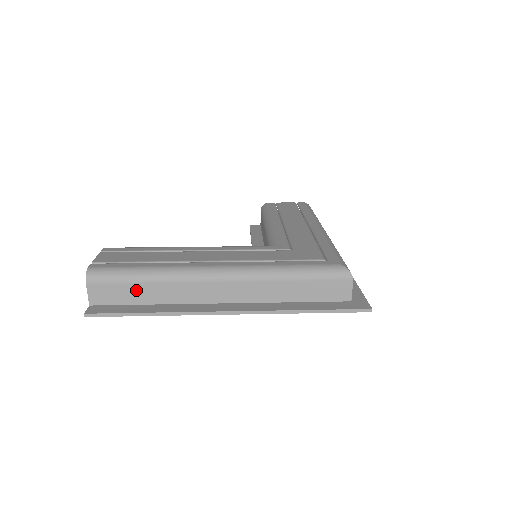
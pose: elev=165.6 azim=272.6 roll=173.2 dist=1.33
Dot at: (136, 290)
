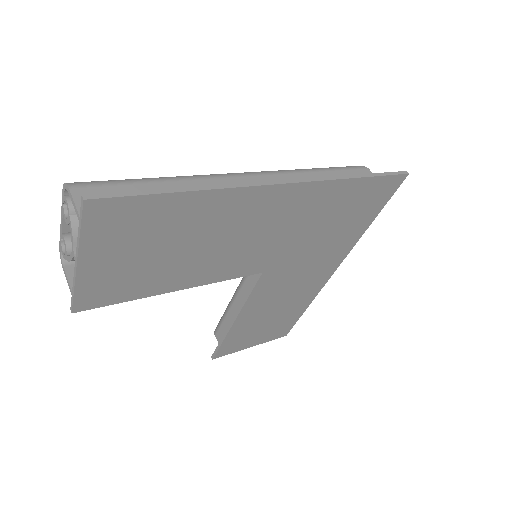
Dot at: occluded
